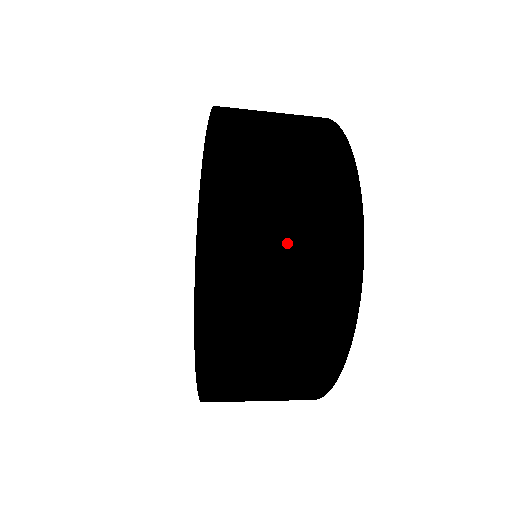
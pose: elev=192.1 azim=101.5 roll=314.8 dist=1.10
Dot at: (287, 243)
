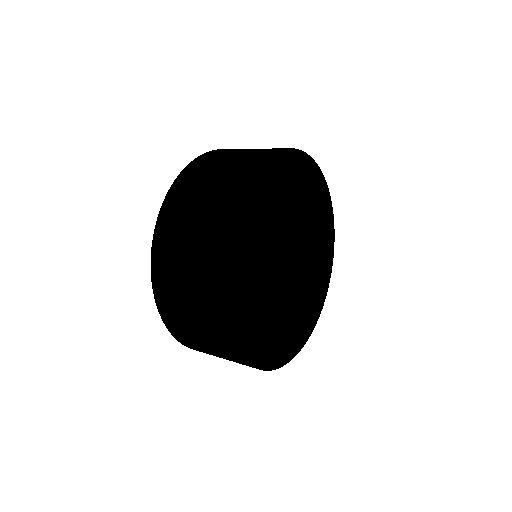
Dot at: (210, 352)
